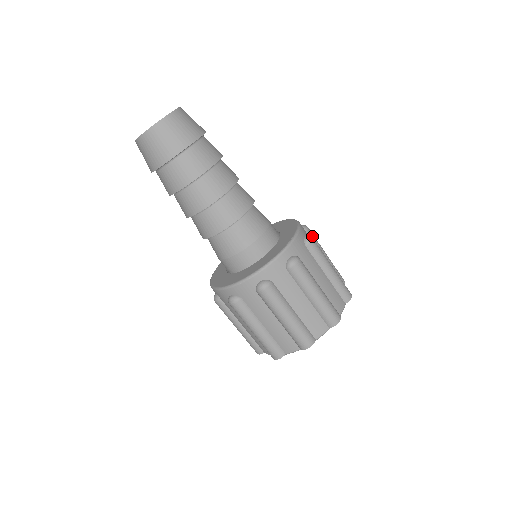
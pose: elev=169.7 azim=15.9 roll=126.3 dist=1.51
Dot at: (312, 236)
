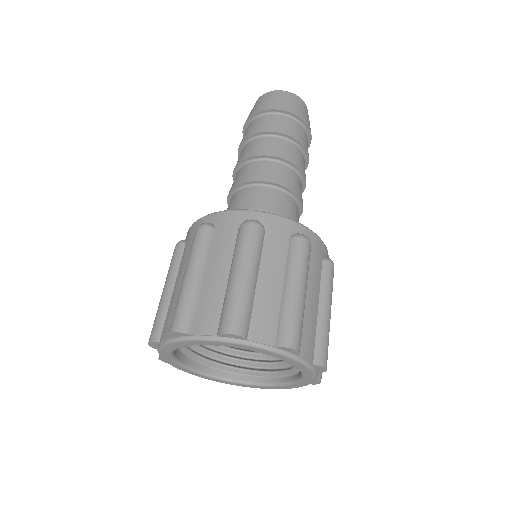
Dot at: occluded
